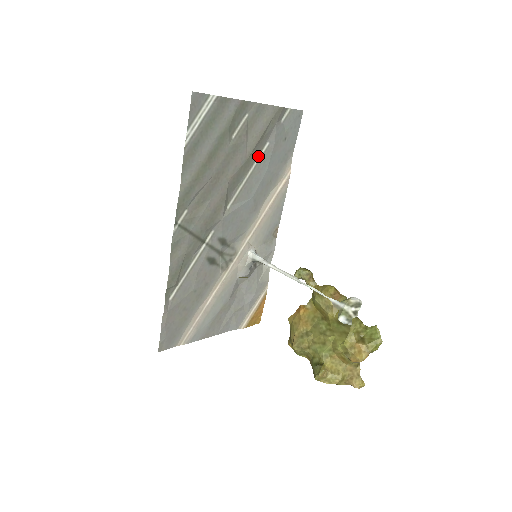
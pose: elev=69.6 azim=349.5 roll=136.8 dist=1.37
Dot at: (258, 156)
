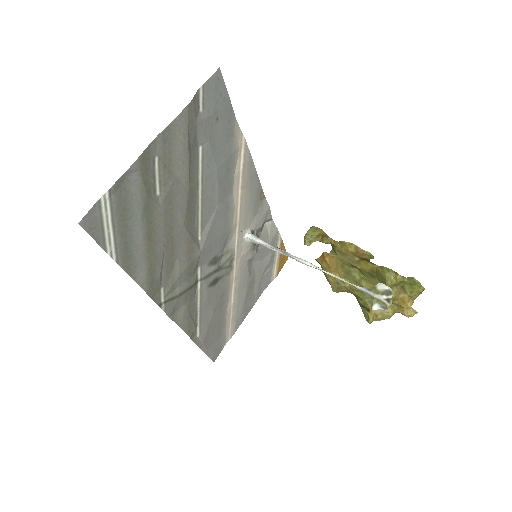
Dot at: (198, 170)
